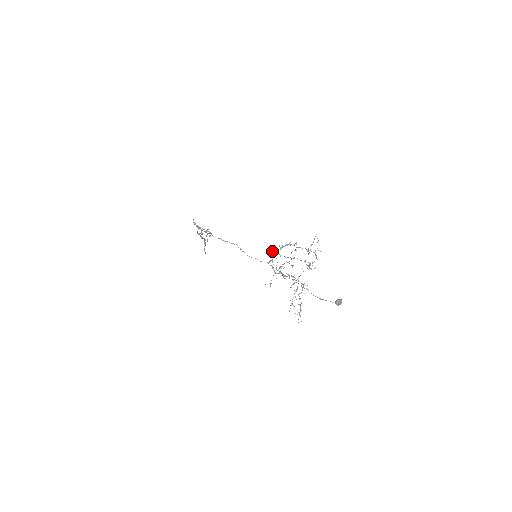
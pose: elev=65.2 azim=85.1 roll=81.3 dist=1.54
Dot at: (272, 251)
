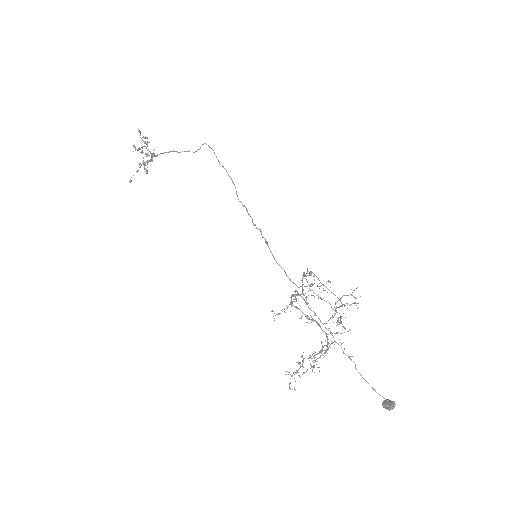
Dot at: (304, 273)
